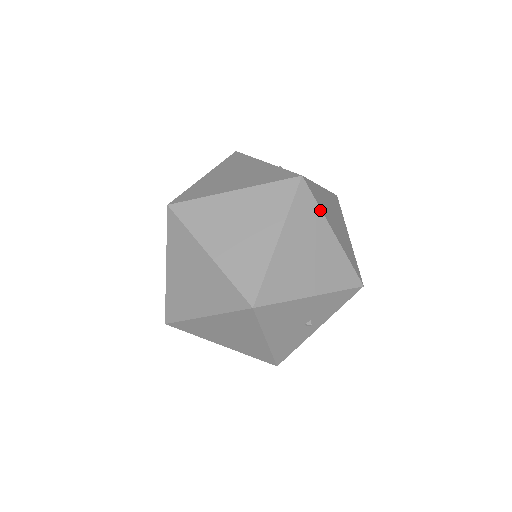
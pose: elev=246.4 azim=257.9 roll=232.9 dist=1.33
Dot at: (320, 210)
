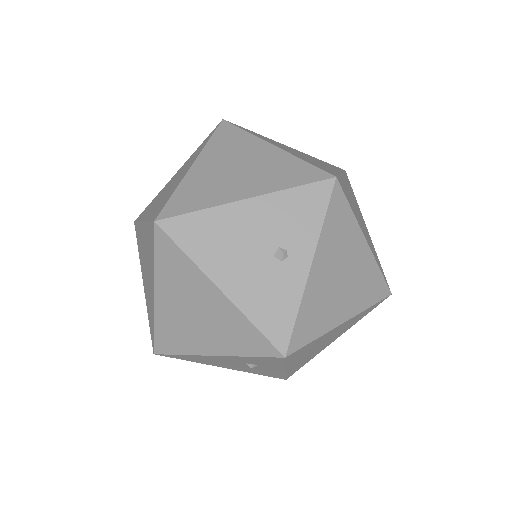
Dot at: (249, 134)
